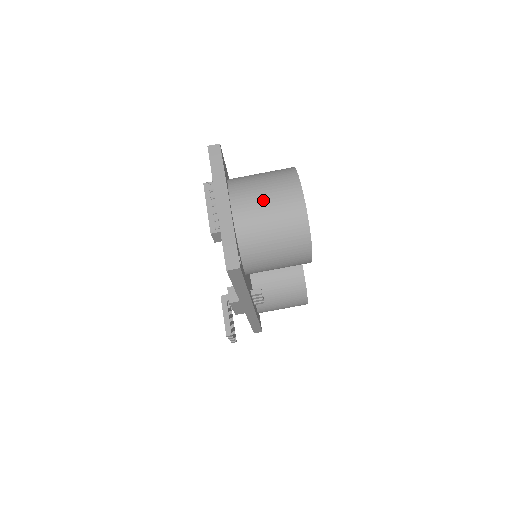
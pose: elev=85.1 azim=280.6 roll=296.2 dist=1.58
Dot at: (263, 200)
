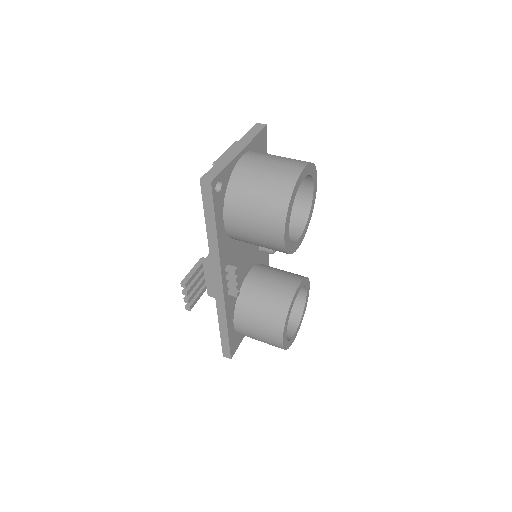
Dot at: (269, 162)
